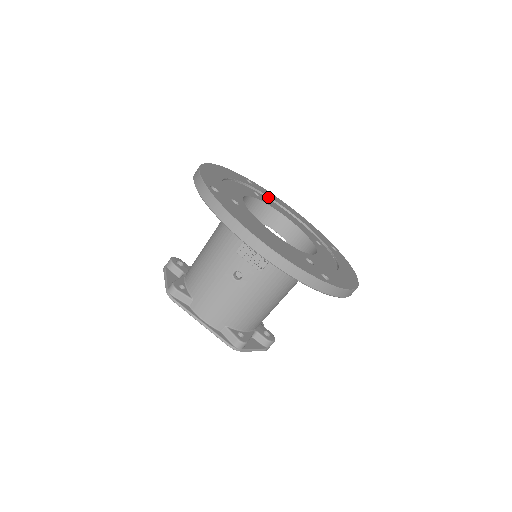
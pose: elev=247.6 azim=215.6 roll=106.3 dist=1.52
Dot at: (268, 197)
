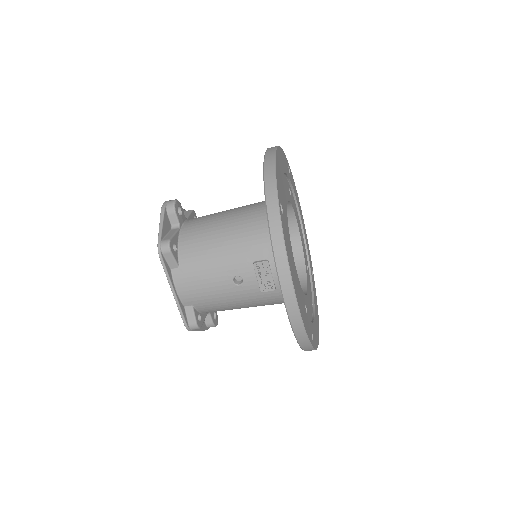
Dot at: (294, 195)
